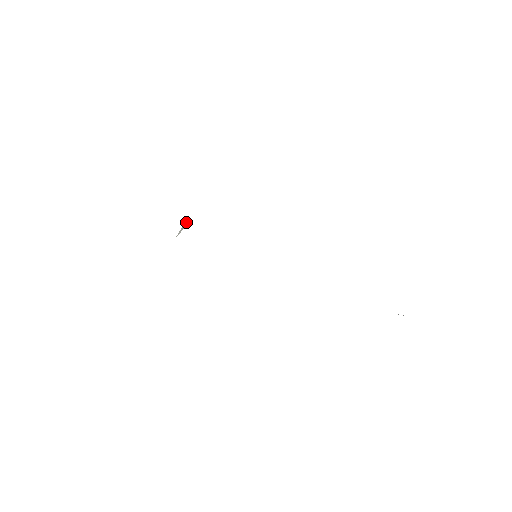
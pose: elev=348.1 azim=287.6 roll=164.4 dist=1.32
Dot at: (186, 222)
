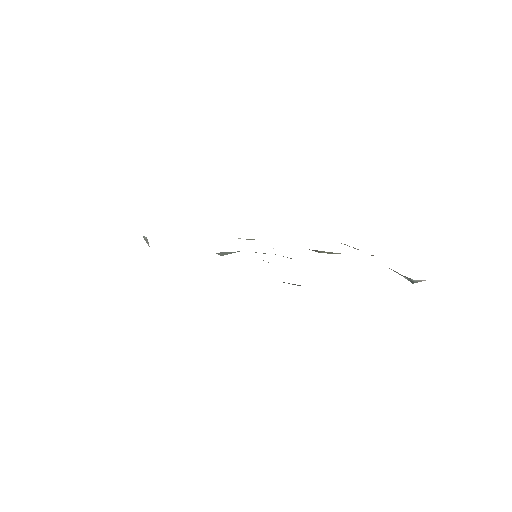
Dot at: (144, 238)
